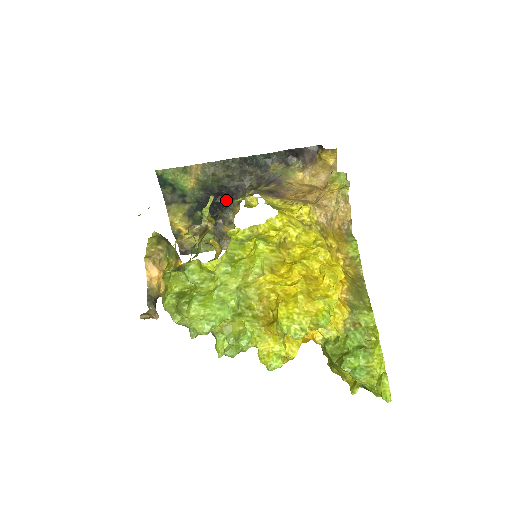
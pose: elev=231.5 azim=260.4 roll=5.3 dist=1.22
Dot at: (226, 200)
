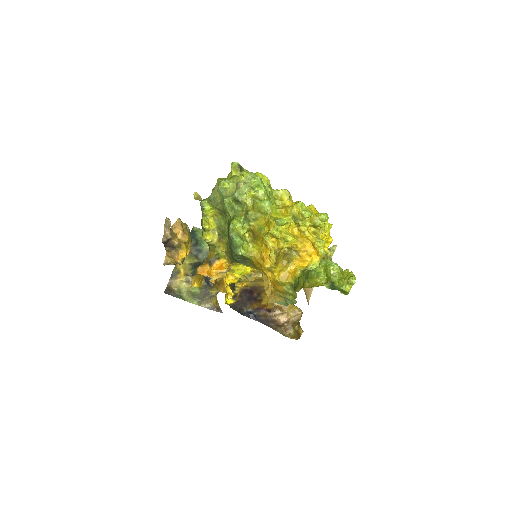
Dot at: occluded
